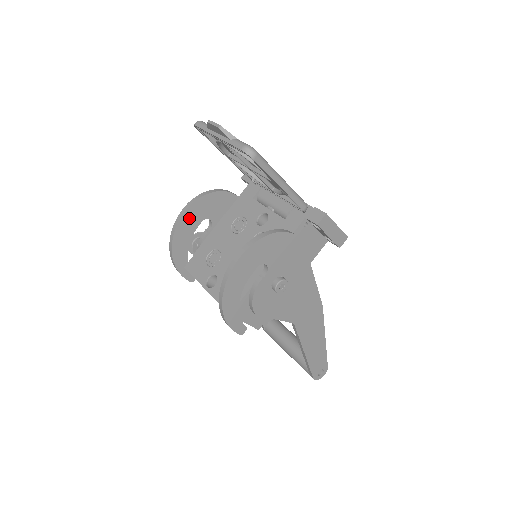
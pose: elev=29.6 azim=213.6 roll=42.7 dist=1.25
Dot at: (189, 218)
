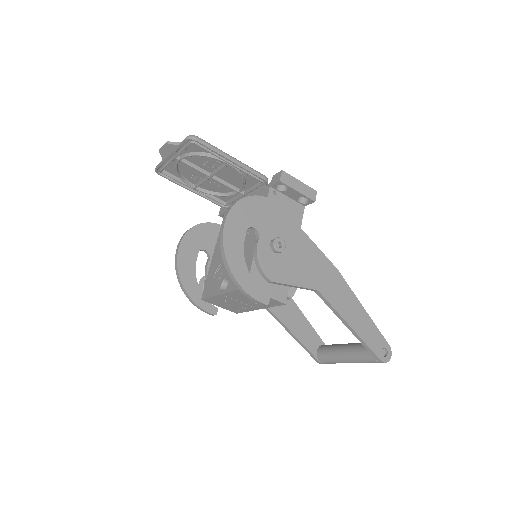
Dot at: (185, 252)
